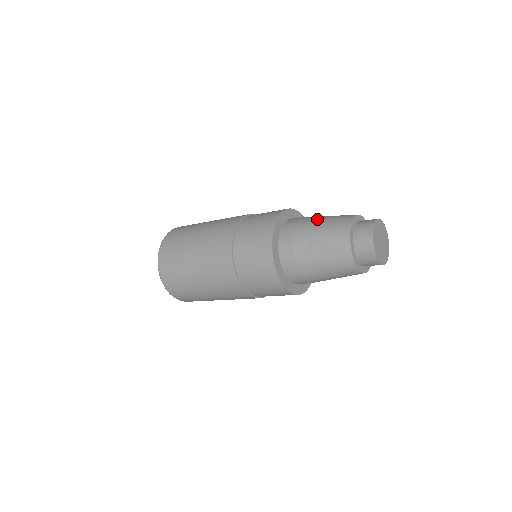
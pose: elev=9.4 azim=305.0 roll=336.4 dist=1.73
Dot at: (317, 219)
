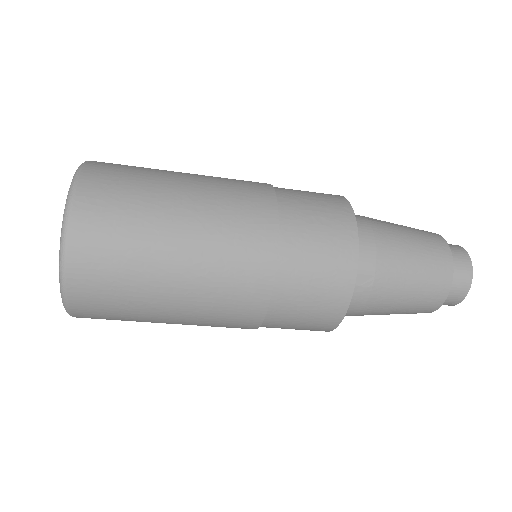
Dot at: occluded
